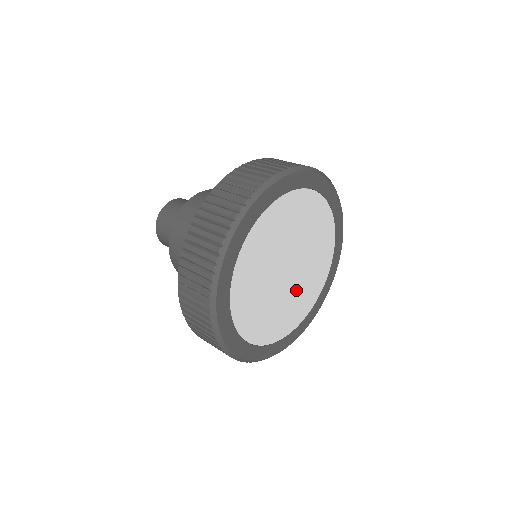
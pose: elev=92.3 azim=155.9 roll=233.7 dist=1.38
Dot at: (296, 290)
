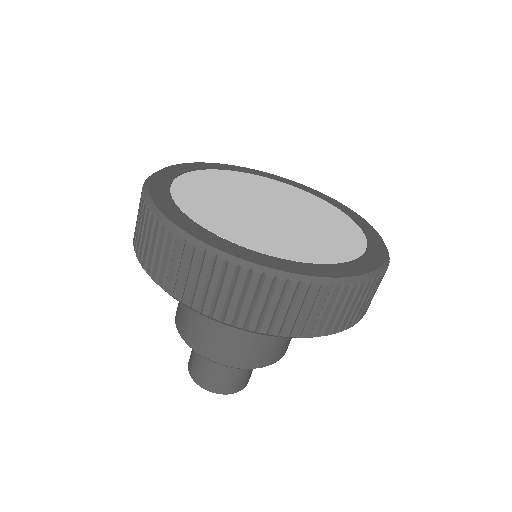
Dot at: (310, 224)
